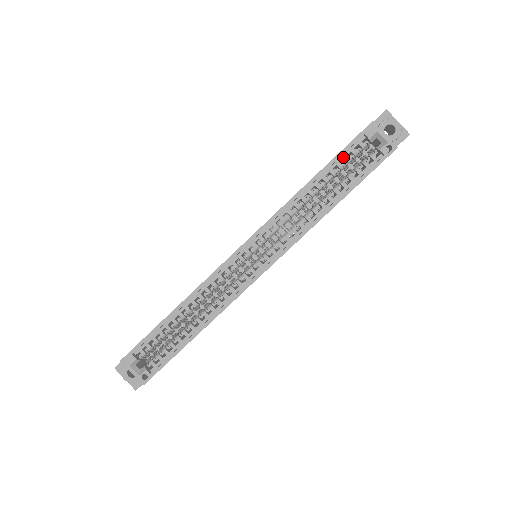
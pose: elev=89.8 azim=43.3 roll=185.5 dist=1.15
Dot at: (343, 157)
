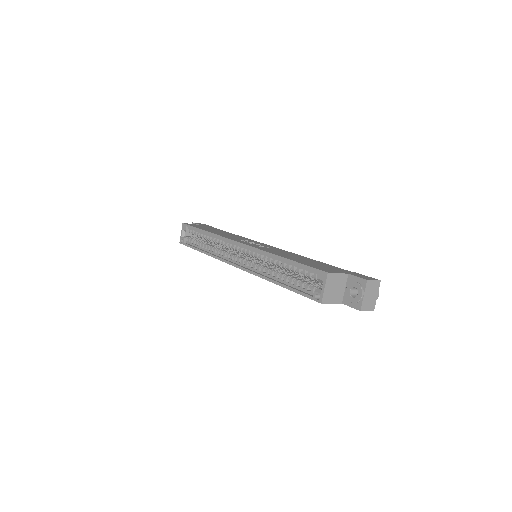
Dot at: (303, 268)
